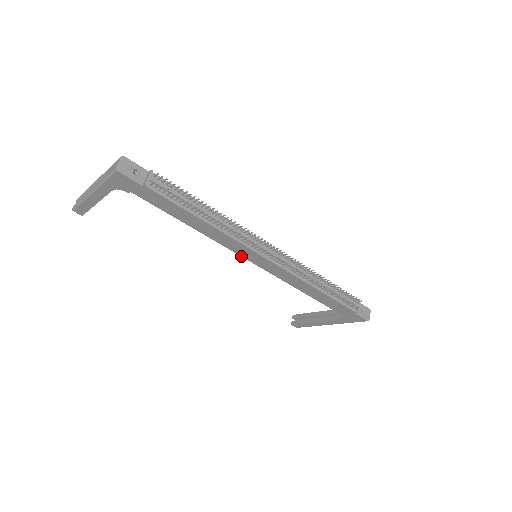
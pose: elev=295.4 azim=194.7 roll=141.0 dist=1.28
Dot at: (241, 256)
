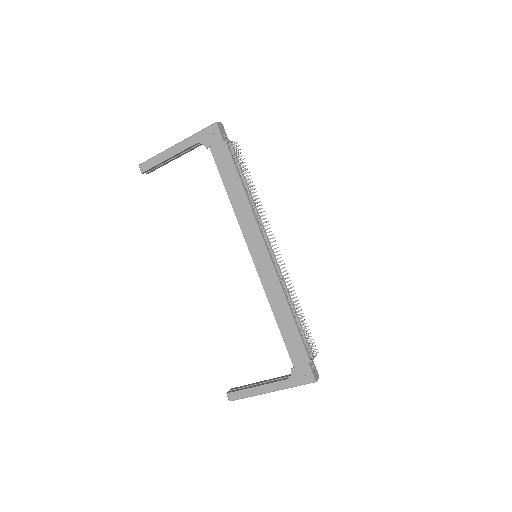
Dot at: (247, 245)
